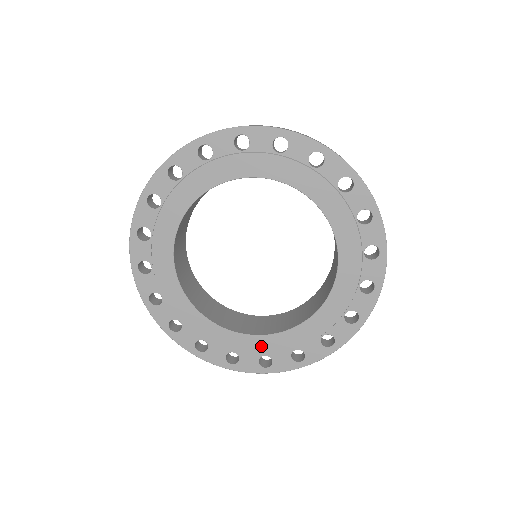
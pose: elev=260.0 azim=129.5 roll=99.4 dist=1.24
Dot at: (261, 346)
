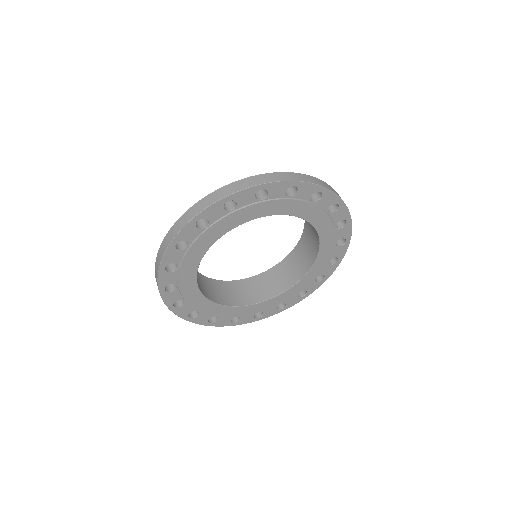
Dot at: (204, 306)
